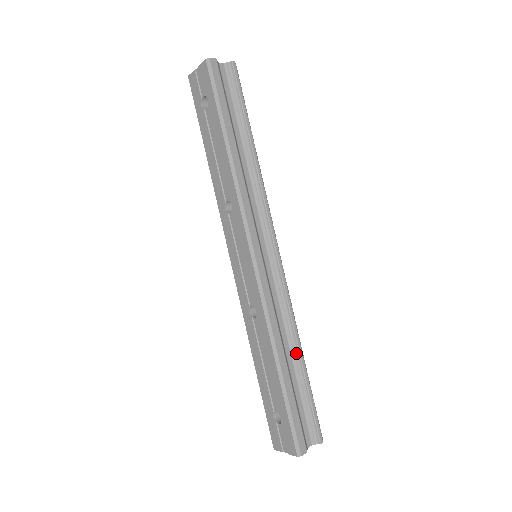
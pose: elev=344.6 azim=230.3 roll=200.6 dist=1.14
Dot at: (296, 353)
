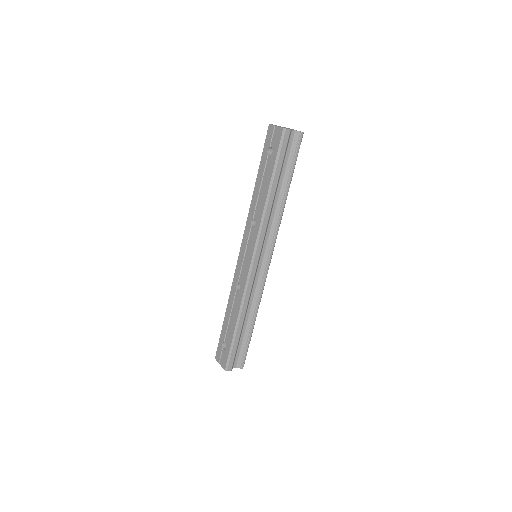
Dot at: (251, 319)
